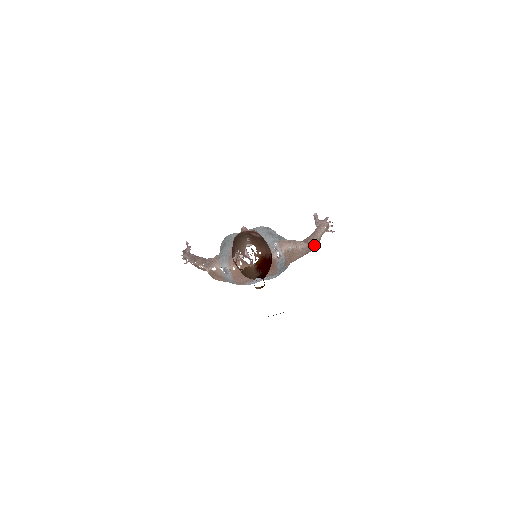
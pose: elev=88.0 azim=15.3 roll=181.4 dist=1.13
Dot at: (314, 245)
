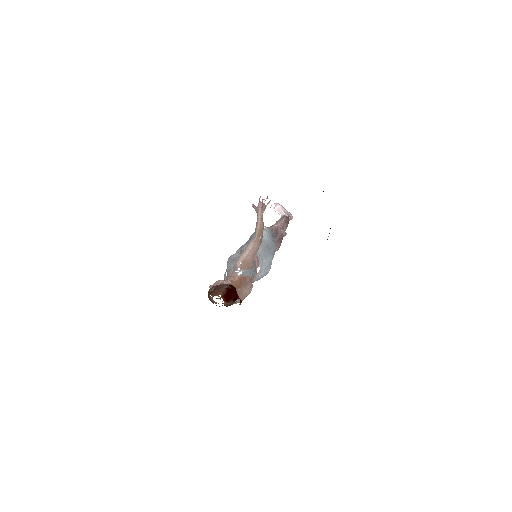
Dot at: (259, 233)
